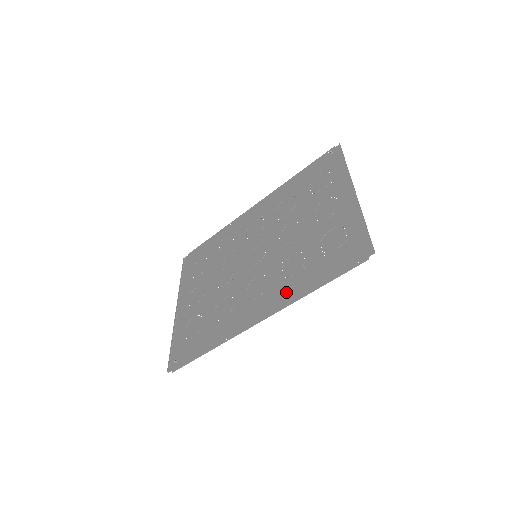
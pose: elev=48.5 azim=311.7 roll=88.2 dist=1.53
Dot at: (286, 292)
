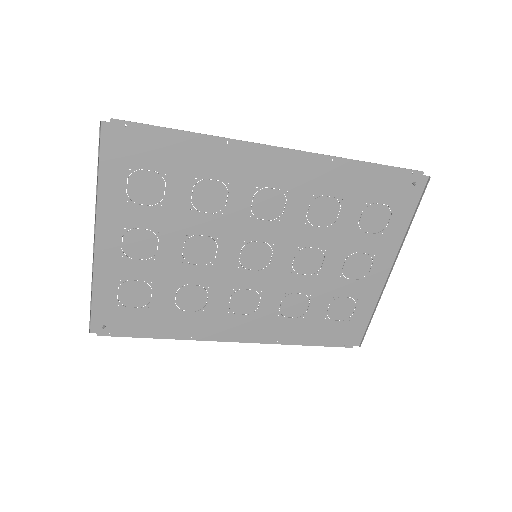
Dot at: (276, 331)
